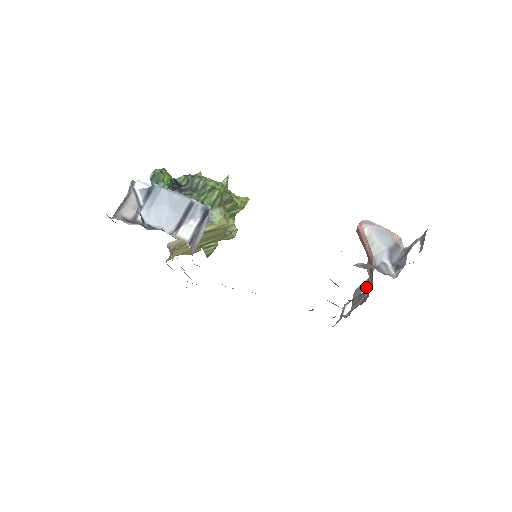
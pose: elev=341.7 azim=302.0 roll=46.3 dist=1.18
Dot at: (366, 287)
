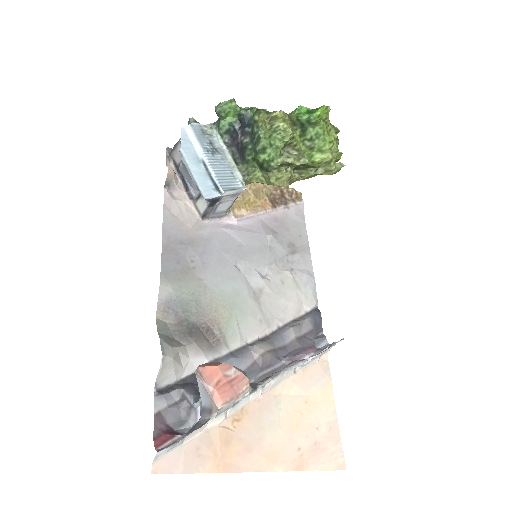
Dot at: occluded
